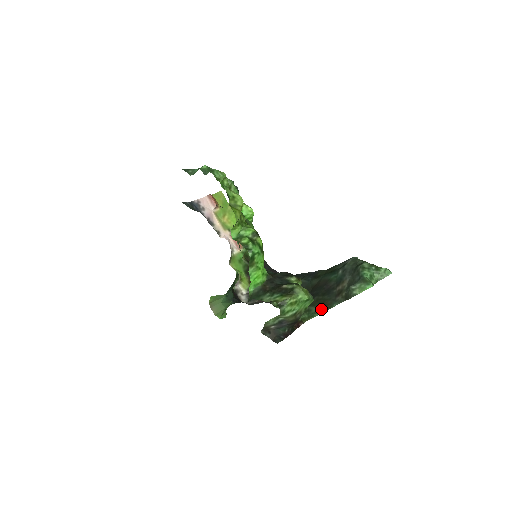
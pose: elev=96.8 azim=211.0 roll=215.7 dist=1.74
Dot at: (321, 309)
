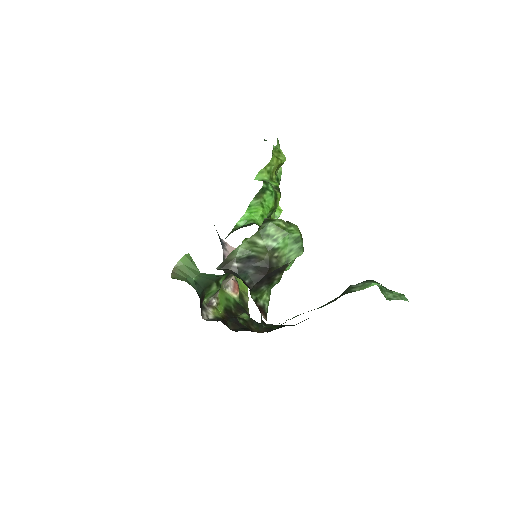
Dot at: (298, 315)
